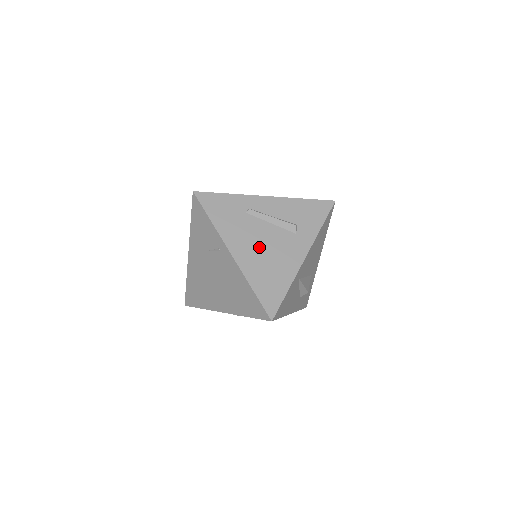
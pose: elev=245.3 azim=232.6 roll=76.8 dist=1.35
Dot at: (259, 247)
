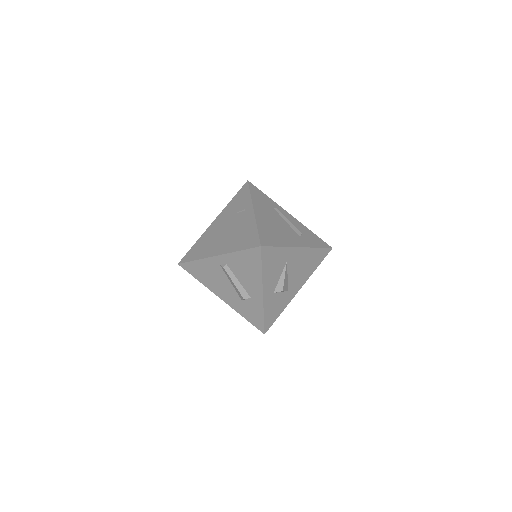
Dot at: (273, 222)
